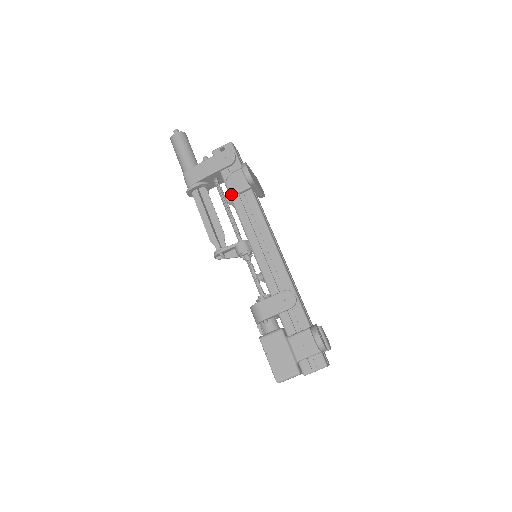
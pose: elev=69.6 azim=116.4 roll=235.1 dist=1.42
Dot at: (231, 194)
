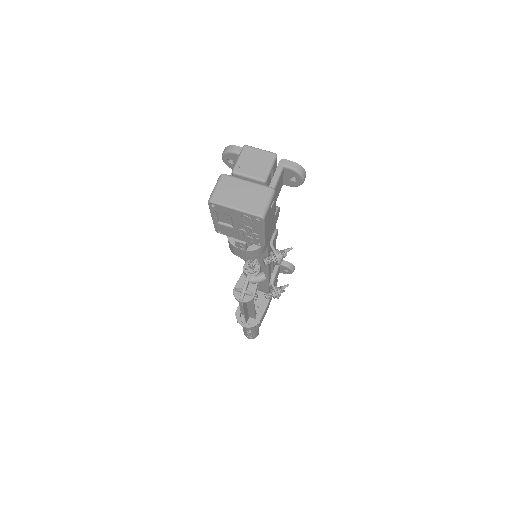
Dot at: occluded
